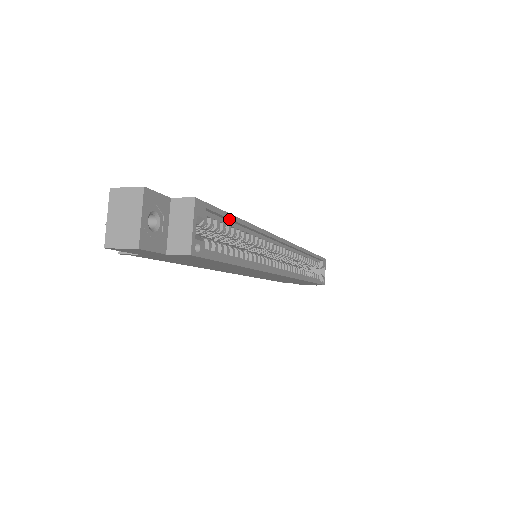
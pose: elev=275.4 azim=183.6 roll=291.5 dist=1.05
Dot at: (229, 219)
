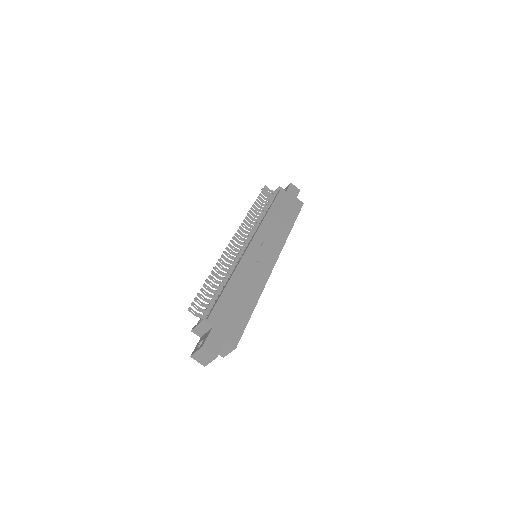
Dot at: (247, 320)
